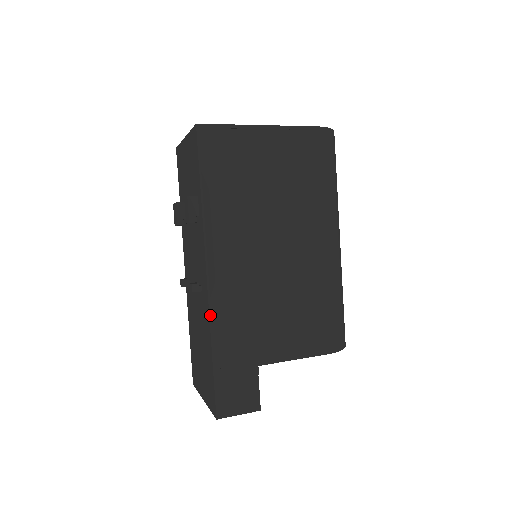
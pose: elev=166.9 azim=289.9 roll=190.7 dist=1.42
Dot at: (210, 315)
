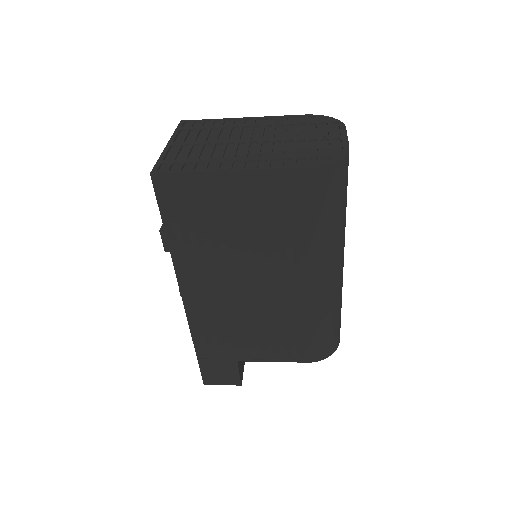
Dot at: (190, 326)
